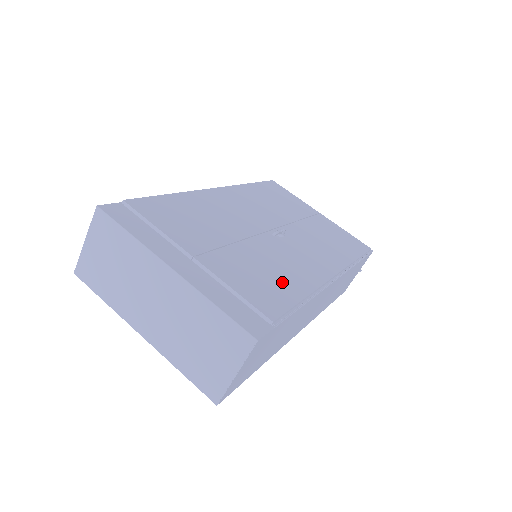
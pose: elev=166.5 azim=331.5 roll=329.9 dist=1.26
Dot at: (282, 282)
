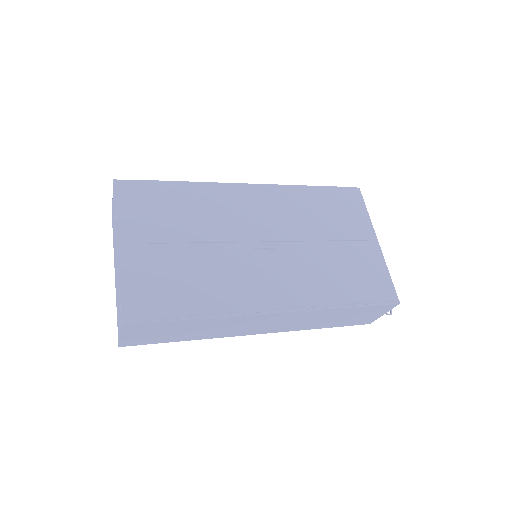
Dot at: (205, 292)
